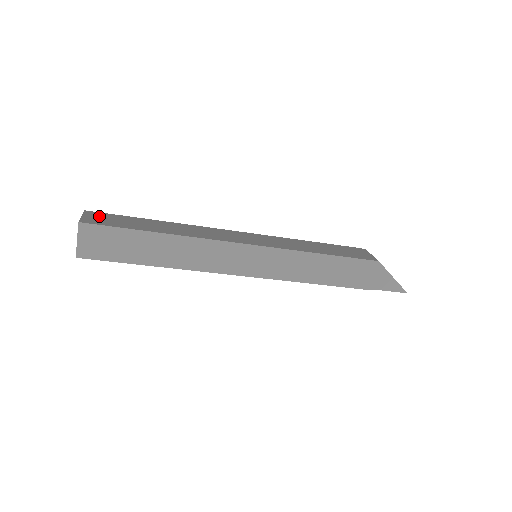
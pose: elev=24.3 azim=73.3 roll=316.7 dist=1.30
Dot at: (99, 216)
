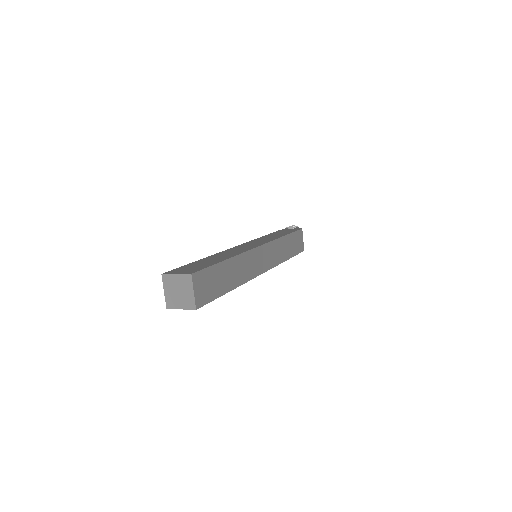
Dot at: (202, 282)
